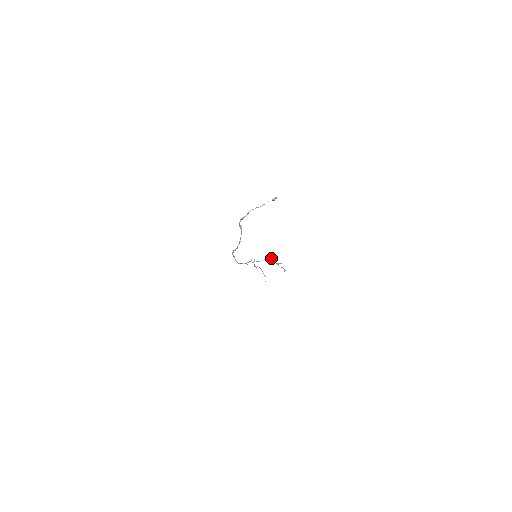
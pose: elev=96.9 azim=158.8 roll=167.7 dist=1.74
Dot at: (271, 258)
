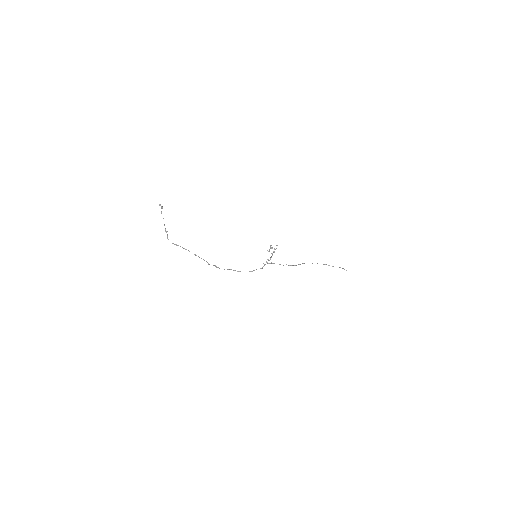
Dot at: (276, 248)
